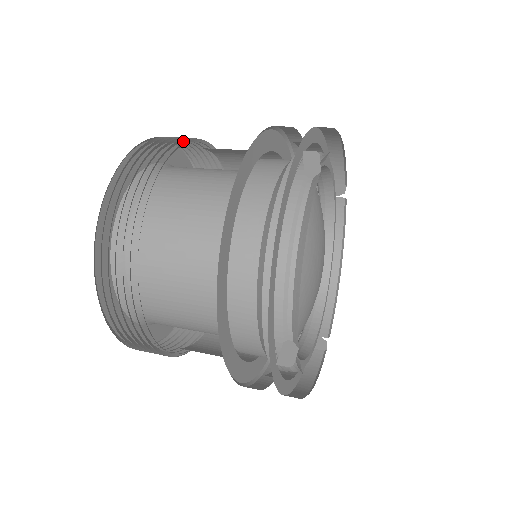
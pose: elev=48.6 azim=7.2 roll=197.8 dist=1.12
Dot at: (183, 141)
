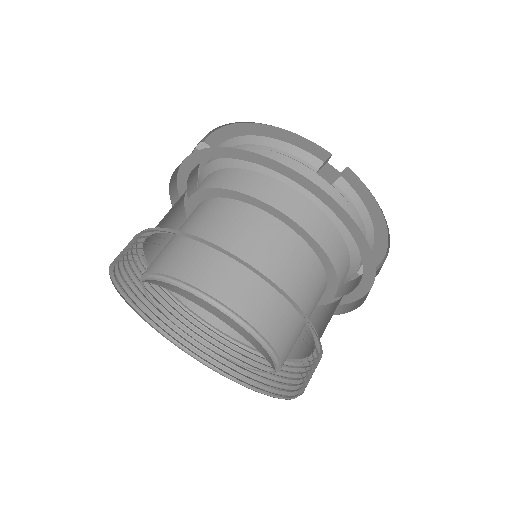
Dot at: (134, 261)
